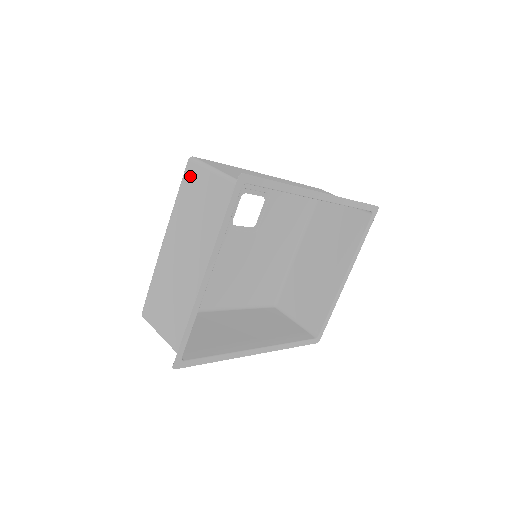
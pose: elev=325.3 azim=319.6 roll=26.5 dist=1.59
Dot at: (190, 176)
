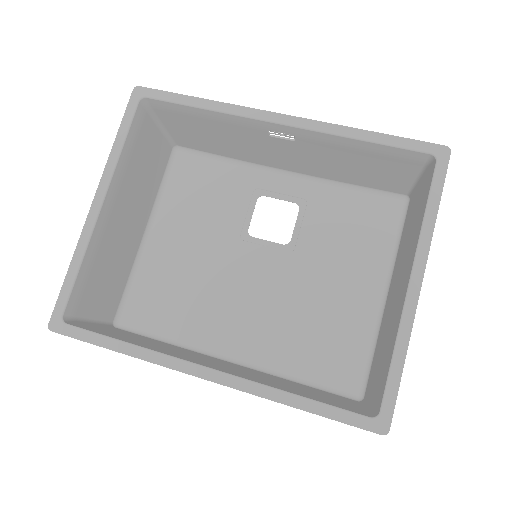
Dot at: (164, 157)
